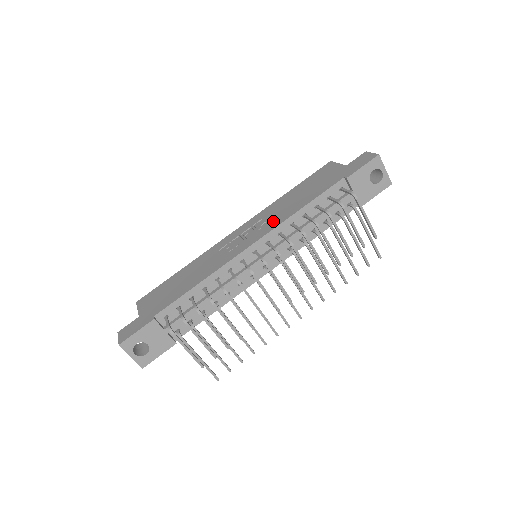
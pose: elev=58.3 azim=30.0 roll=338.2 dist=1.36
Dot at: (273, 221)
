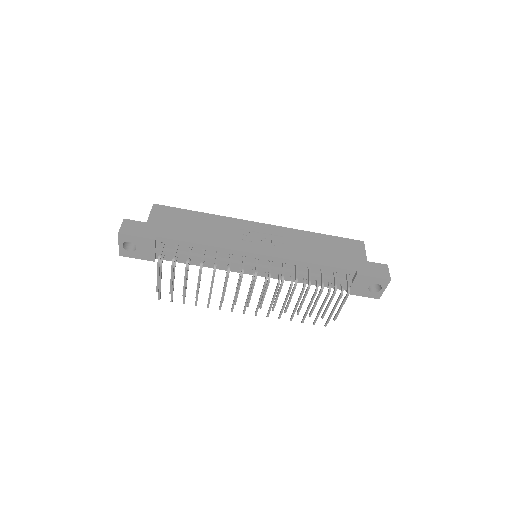
Dot at: (288, 250)
